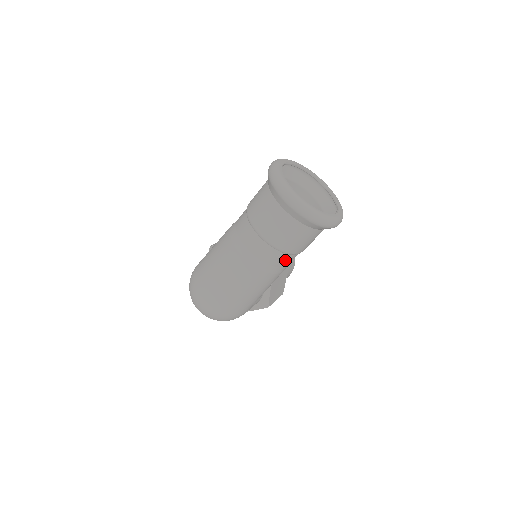
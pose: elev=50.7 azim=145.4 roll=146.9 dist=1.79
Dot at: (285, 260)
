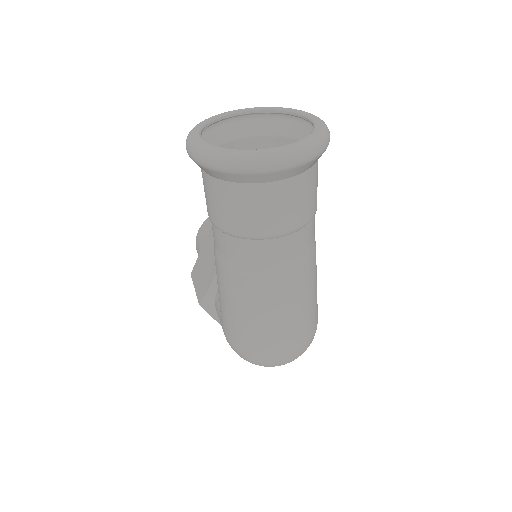
Dot at: (314, 224)
